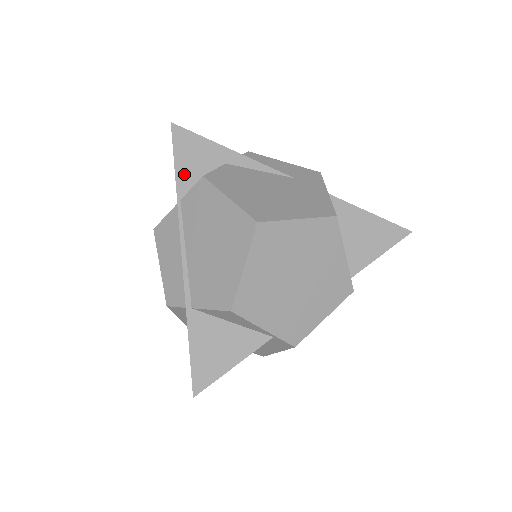
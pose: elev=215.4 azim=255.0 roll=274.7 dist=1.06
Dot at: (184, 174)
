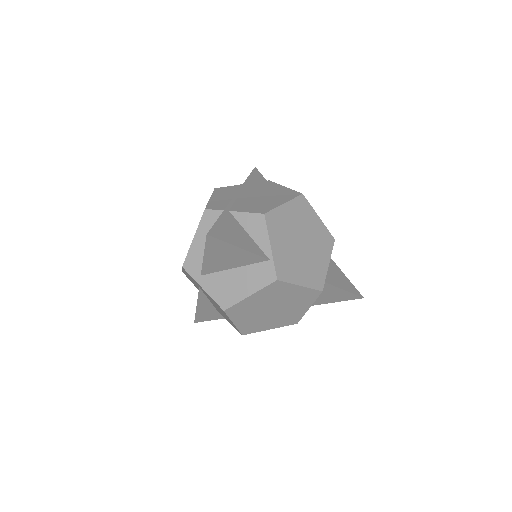
Dot at: (252, 181)
